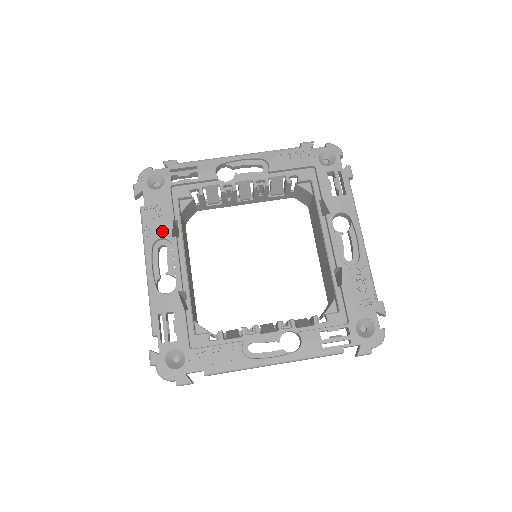
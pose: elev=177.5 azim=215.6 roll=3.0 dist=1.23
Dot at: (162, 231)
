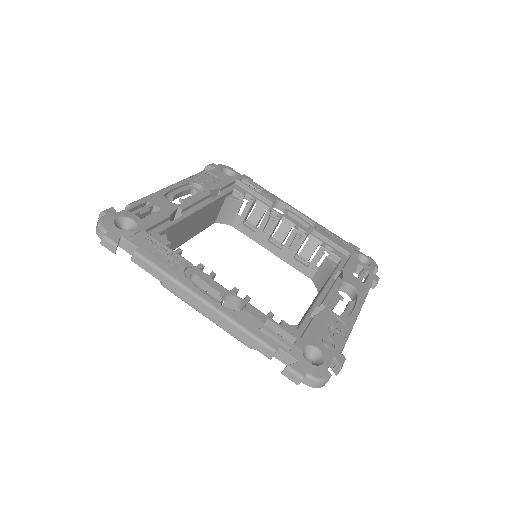
Dot at: (205, 185)
